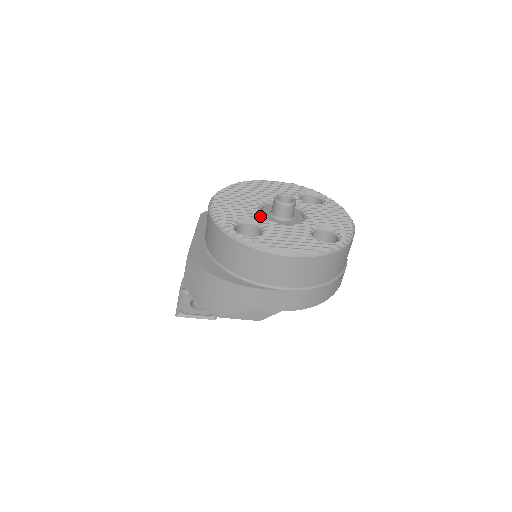
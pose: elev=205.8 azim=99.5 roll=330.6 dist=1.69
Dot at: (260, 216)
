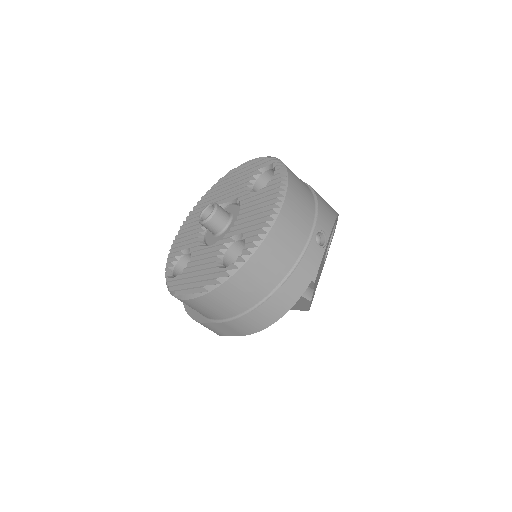
Dot at: (198, 239)
